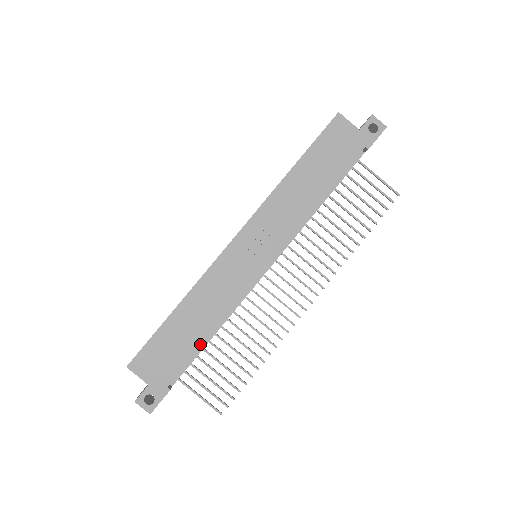
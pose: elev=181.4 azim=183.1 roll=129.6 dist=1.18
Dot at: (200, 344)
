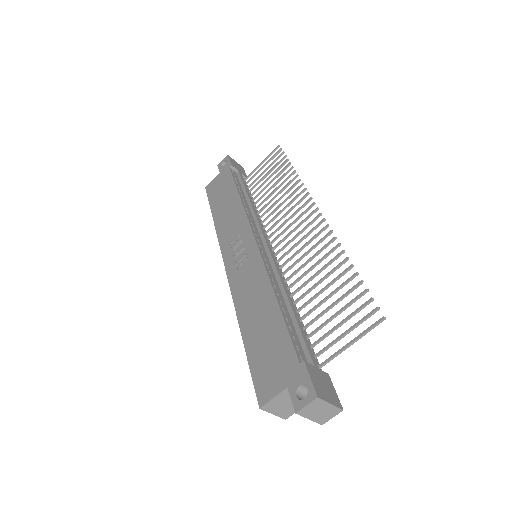
Dot at: (279, 314)
